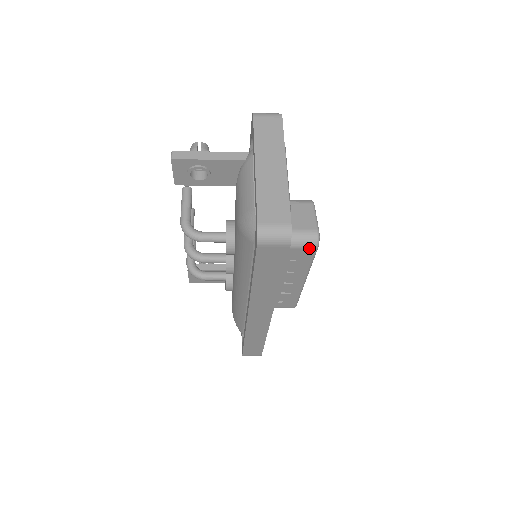
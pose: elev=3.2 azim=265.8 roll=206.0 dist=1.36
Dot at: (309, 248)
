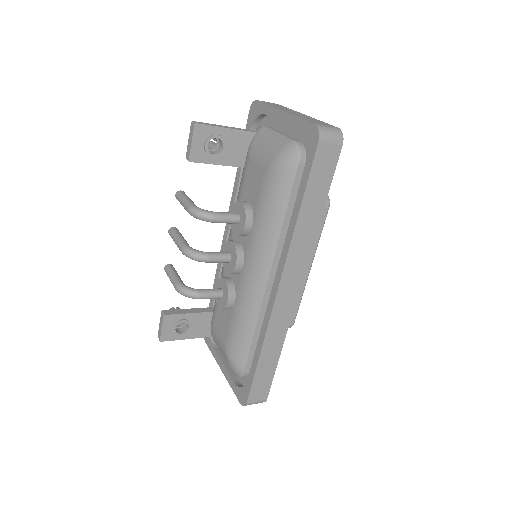
Dot at: occluded
